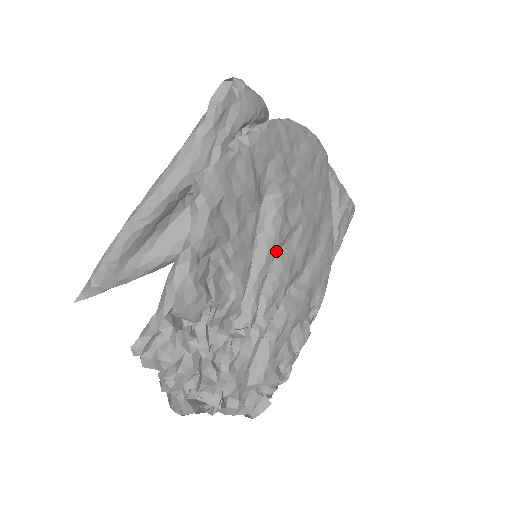
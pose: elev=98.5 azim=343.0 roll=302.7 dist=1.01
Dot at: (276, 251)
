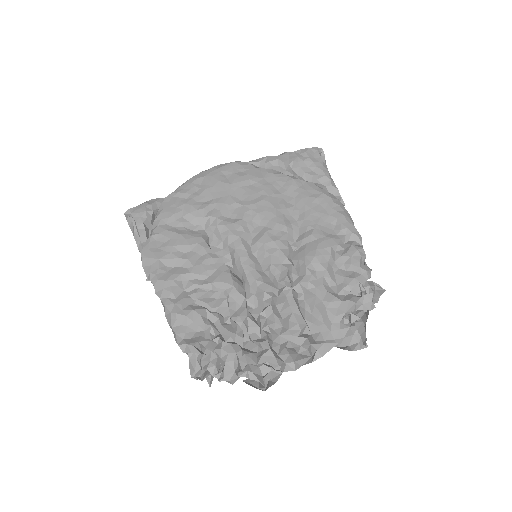
Dot at: (246, 242)
